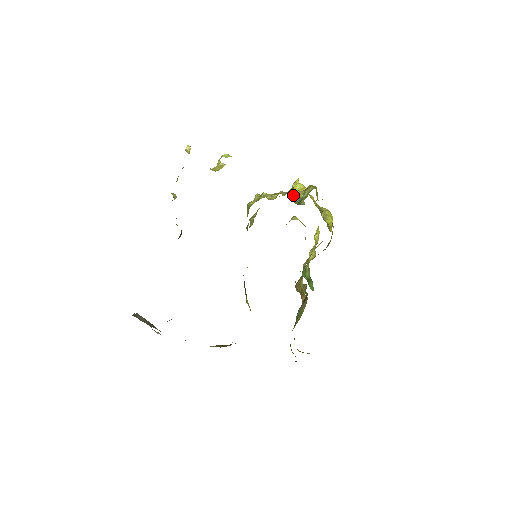
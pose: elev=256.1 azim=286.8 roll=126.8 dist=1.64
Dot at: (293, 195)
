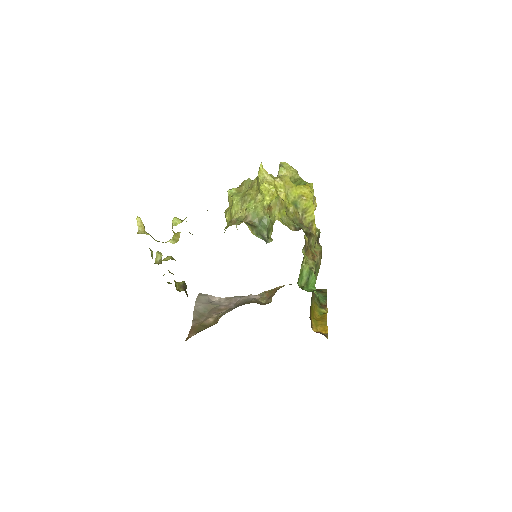
Dot at: (259, 220)
